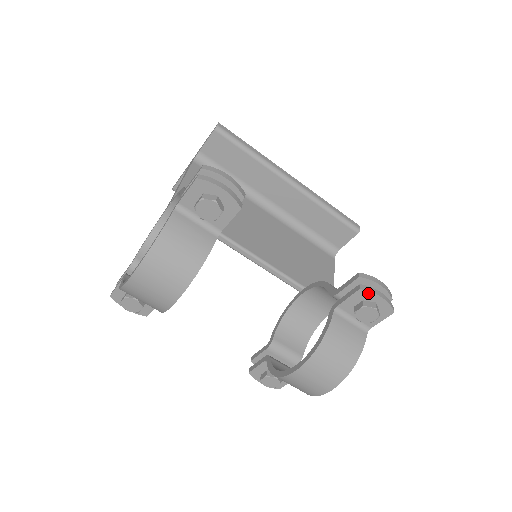
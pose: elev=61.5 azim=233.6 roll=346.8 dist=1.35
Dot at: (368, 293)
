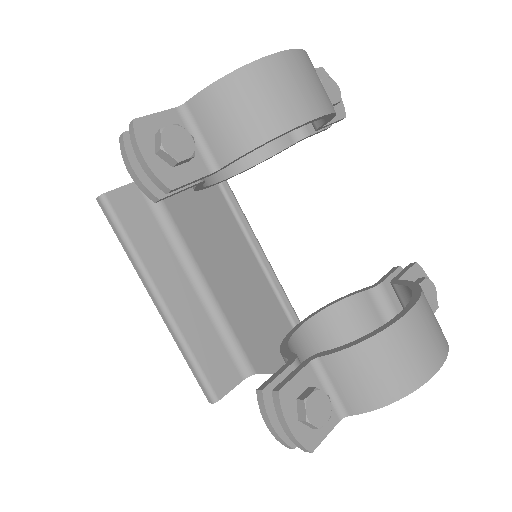
Dot at: (422, 271)
